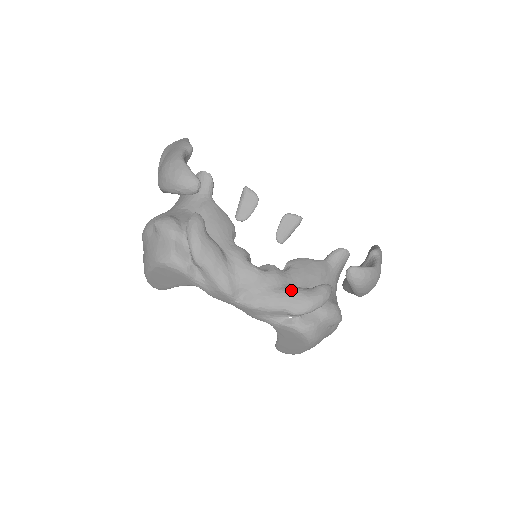
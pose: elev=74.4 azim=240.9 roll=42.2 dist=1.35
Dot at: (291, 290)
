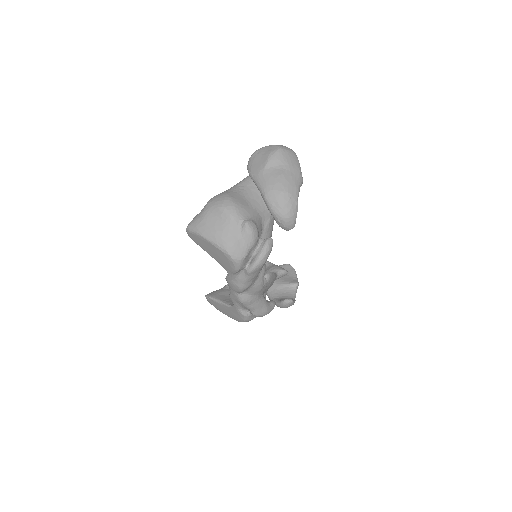
Dot at: (264, 302)
